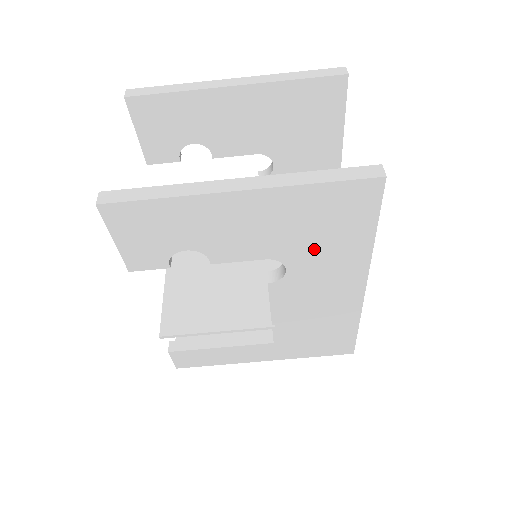
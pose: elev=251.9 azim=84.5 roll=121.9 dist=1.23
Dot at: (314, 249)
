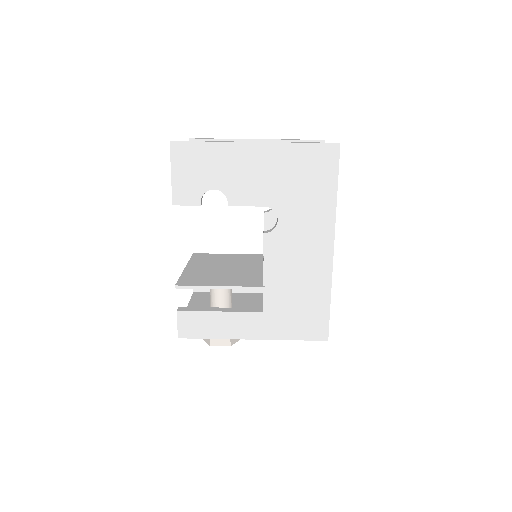
Dot at: (297, 201)
